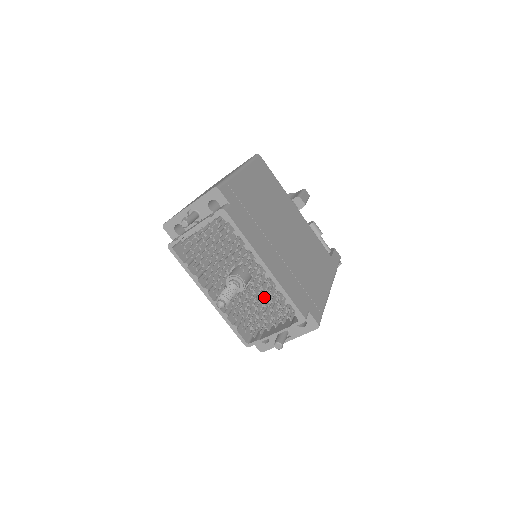
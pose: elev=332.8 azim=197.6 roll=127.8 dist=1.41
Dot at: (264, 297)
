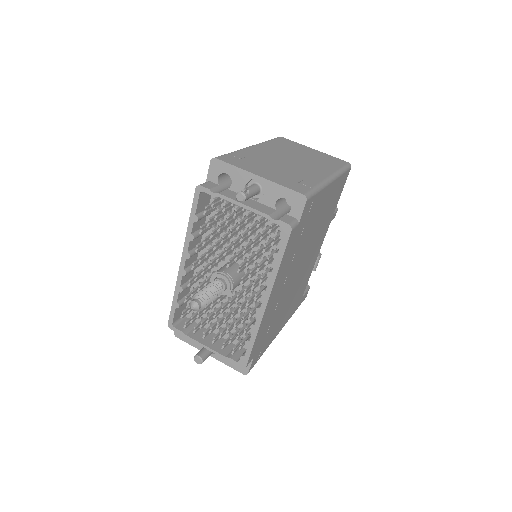
Dot at: (232, 317)
